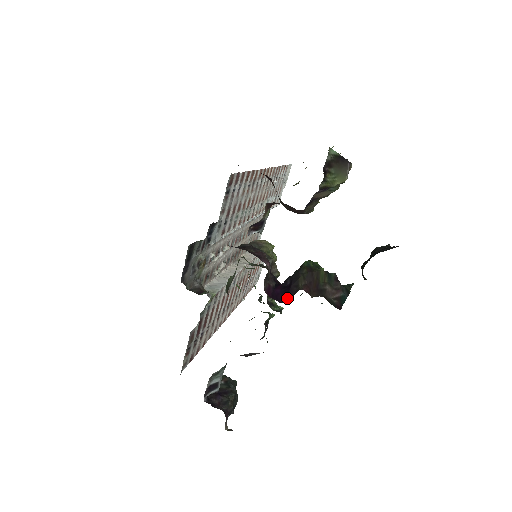
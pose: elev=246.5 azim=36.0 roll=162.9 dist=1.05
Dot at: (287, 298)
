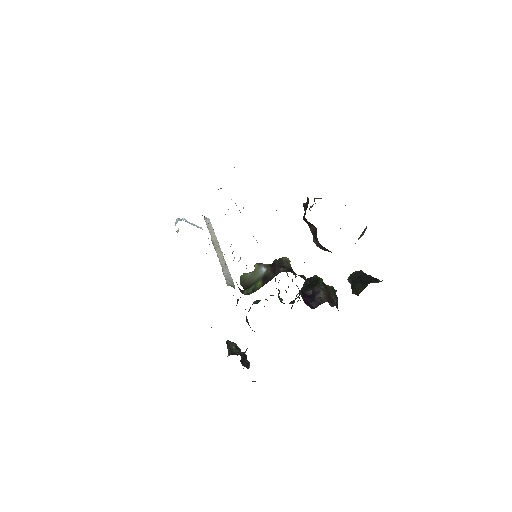
Dot at: (315, 305)
